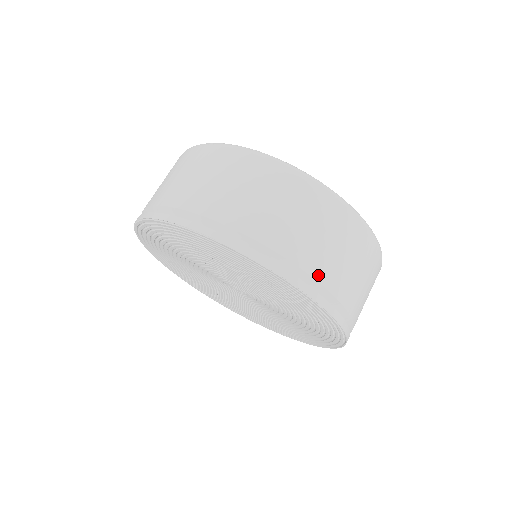
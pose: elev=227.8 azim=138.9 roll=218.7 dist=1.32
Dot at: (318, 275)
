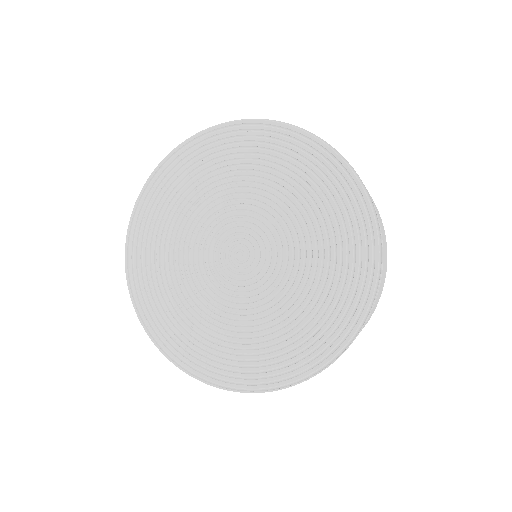
Dot at: occluded
